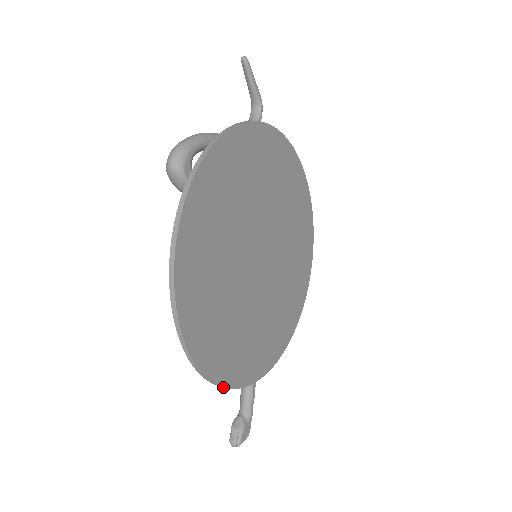
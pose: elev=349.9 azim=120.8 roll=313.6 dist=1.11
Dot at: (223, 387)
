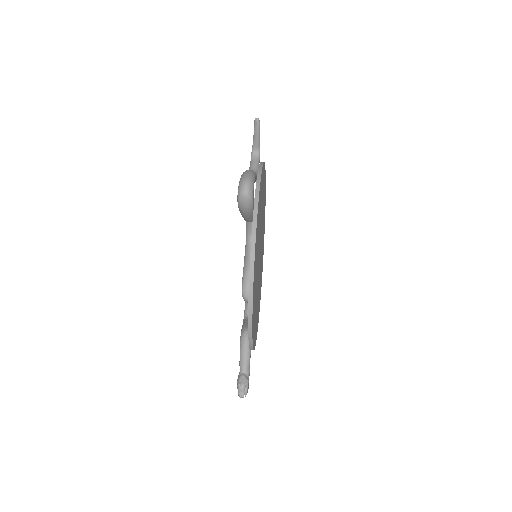
Dot at: occluded
